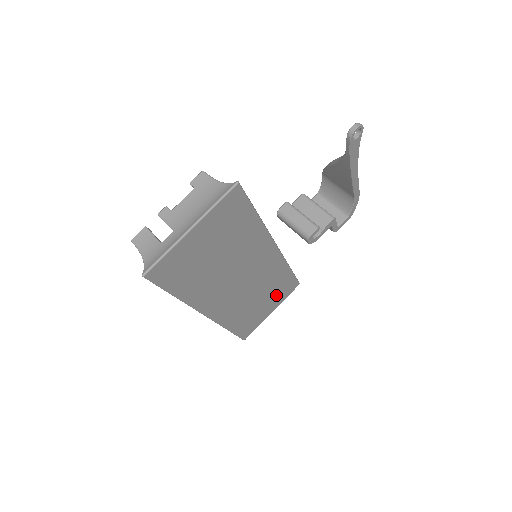
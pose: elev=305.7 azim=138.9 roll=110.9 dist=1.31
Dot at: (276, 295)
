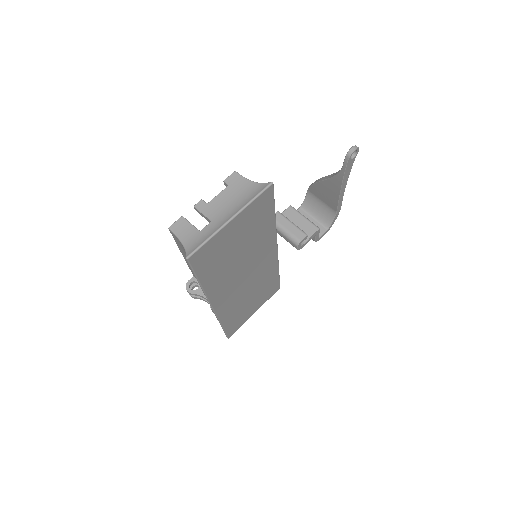
Dot at: (262, 296)
